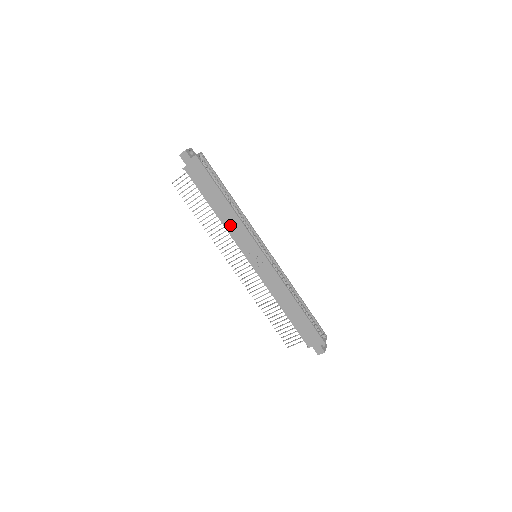
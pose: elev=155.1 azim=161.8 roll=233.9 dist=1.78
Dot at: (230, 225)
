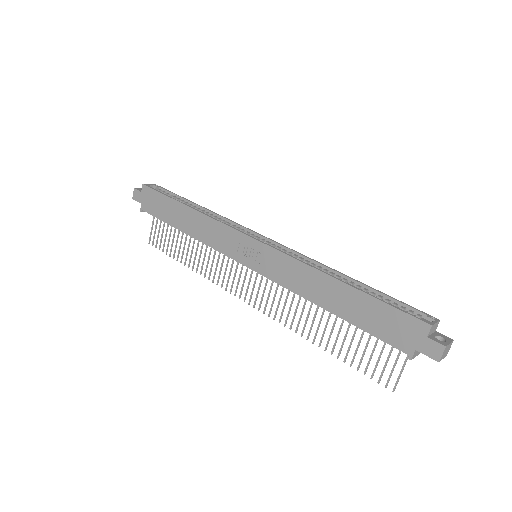
Dot at: (204, 234)
